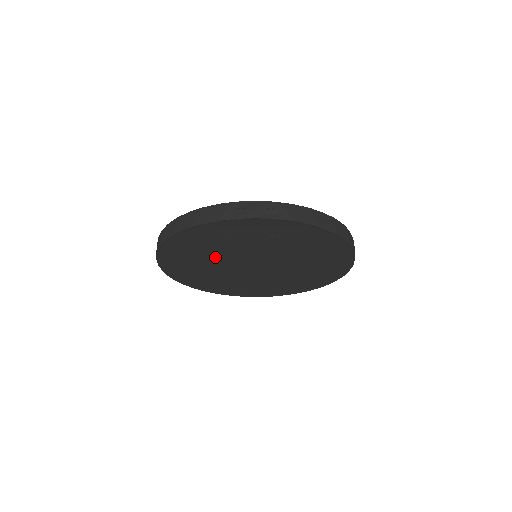
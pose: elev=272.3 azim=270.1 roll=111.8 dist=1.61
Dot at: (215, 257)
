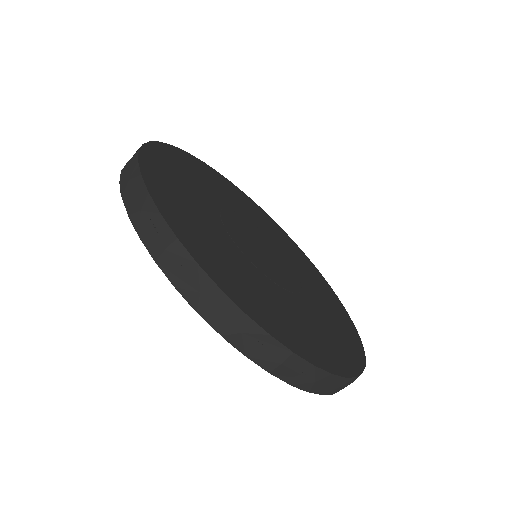
Dot at: occluded
